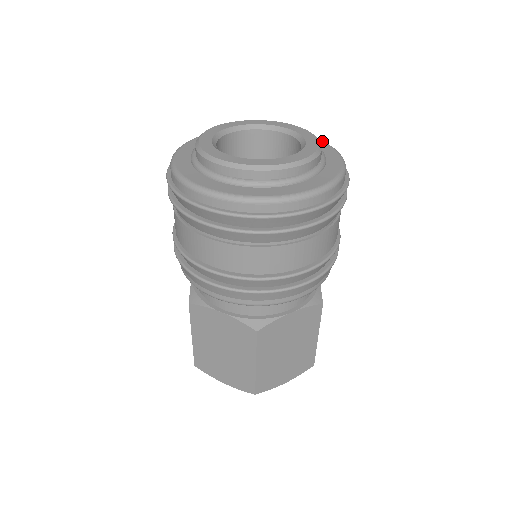
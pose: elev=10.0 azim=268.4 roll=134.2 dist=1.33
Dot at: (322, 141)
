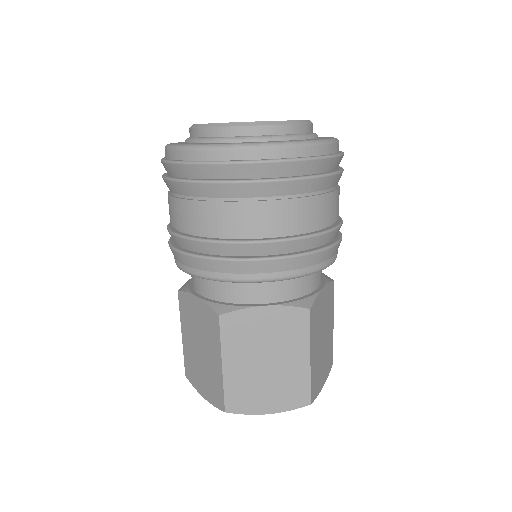
Dot at: occluded
